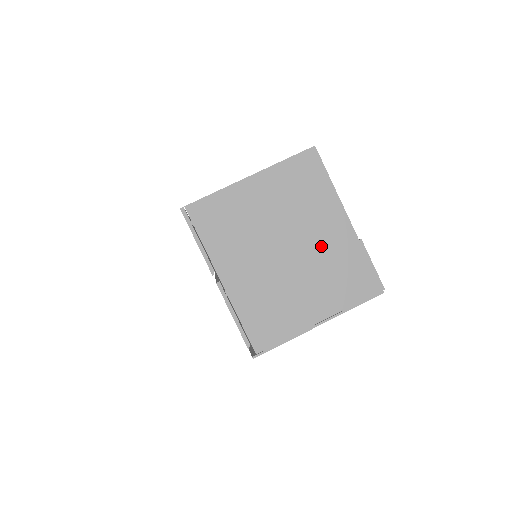
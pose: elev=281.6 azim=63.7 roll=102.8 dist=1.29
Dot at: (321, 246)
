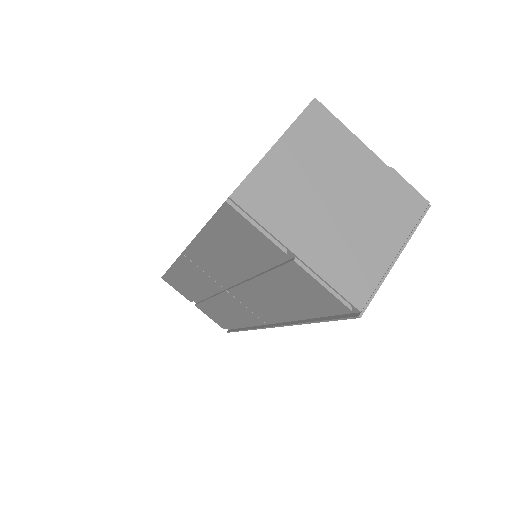
Dot at: (364, 186)
